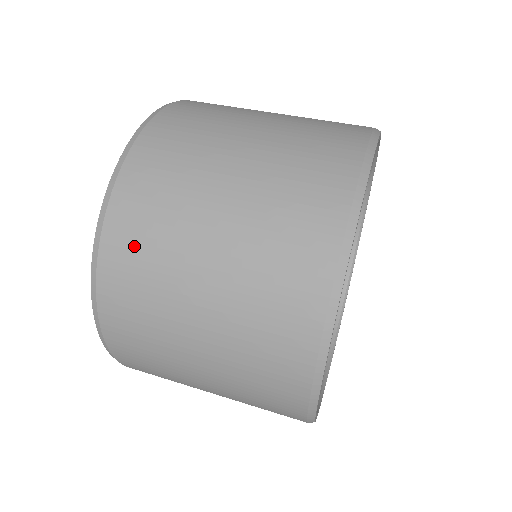
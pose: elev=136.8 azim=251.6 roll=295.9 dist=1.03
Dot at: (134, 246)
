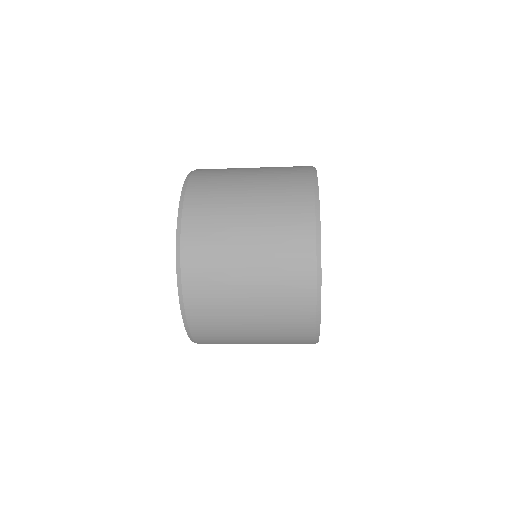
Dot at: (202, 243)
